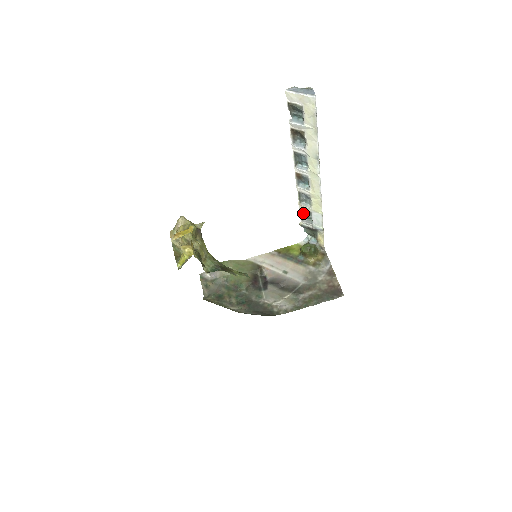
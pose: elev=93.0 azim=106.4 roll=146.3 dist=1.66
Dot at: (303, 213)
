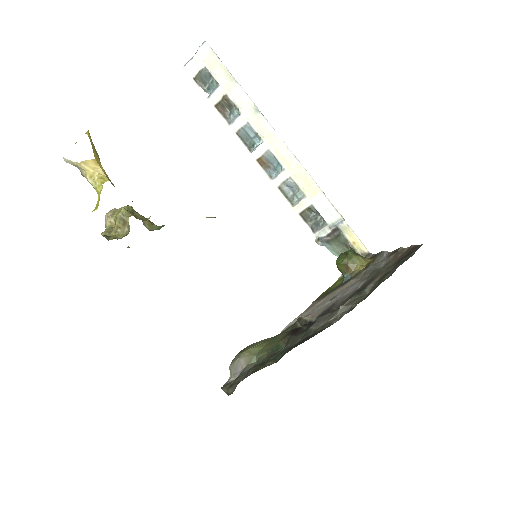
Dot at: (308, 221)
